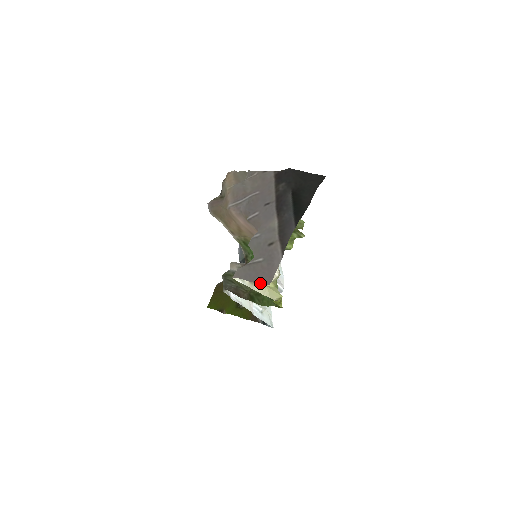
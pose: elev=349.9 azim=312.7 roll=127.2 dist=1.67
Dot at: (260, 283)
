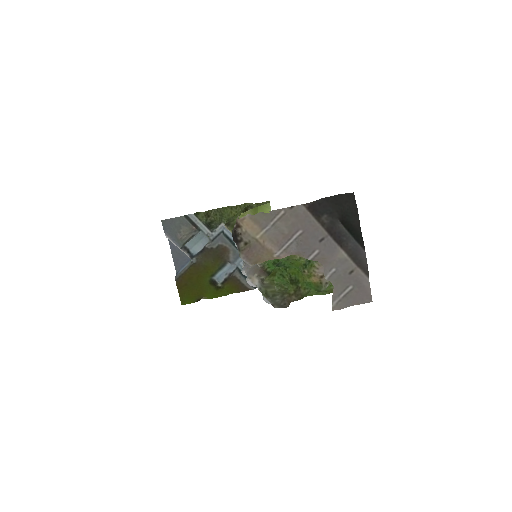
Dot at: occluded
